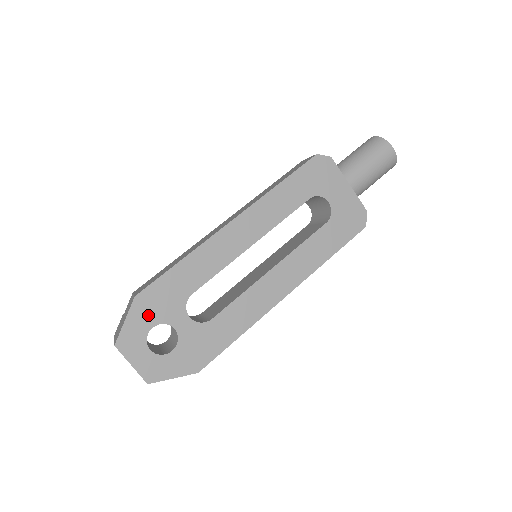
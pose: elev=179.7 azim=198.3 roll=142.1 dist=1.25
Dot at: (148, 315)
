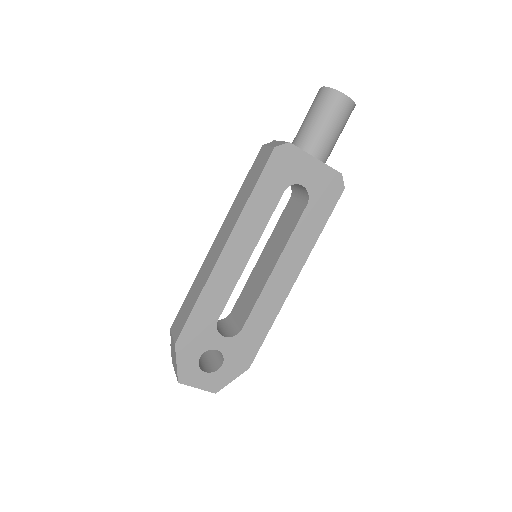
Dot at: (192, 351)
